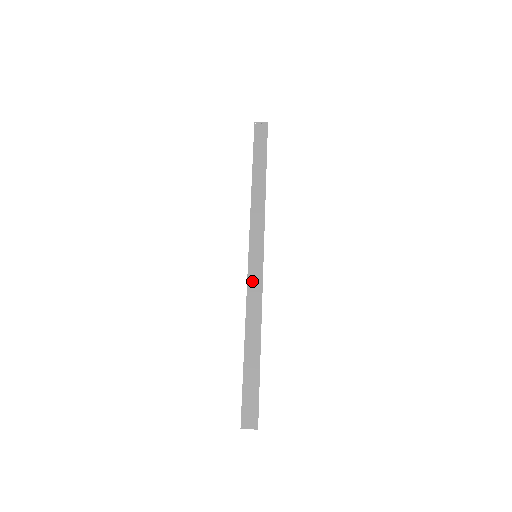
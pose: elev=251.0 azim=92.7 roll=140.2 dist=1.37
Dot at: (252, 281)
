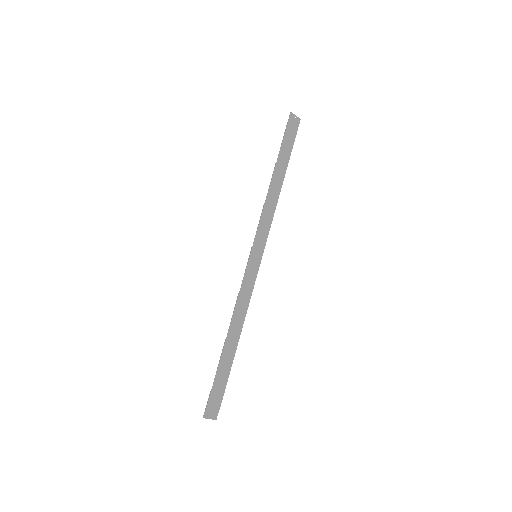
Dot at: (247, 280)
